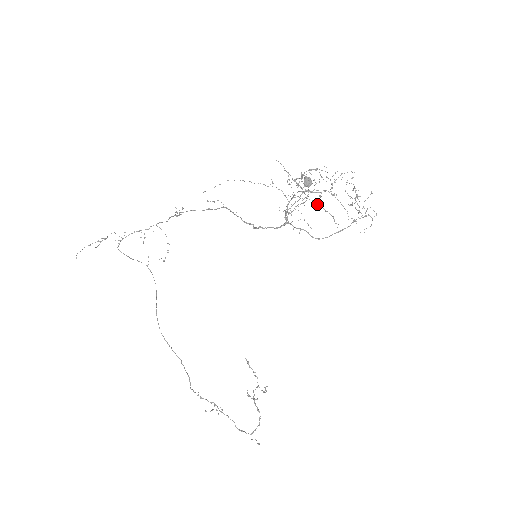
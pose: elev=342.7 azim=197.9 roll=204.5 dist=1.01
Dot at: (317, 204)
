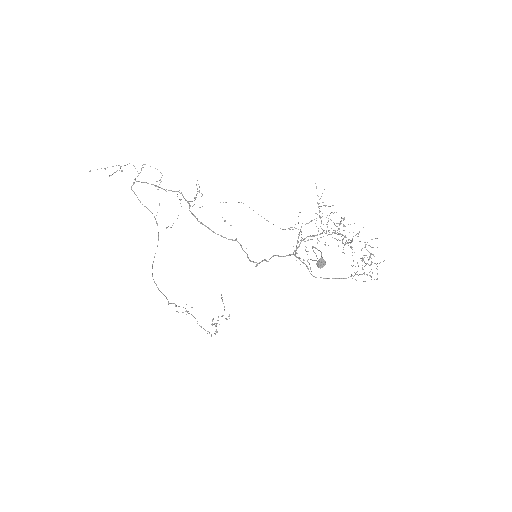
Dot at: occluded
